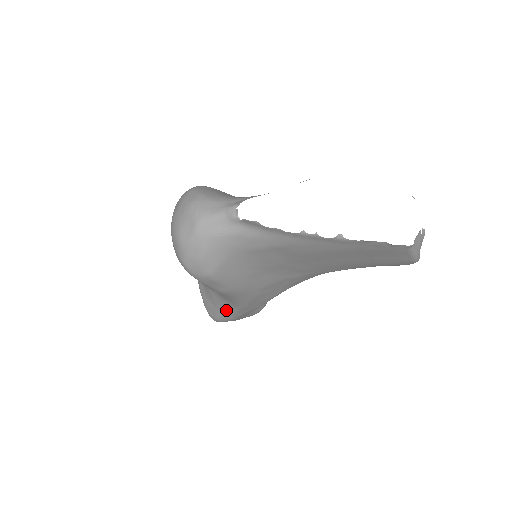
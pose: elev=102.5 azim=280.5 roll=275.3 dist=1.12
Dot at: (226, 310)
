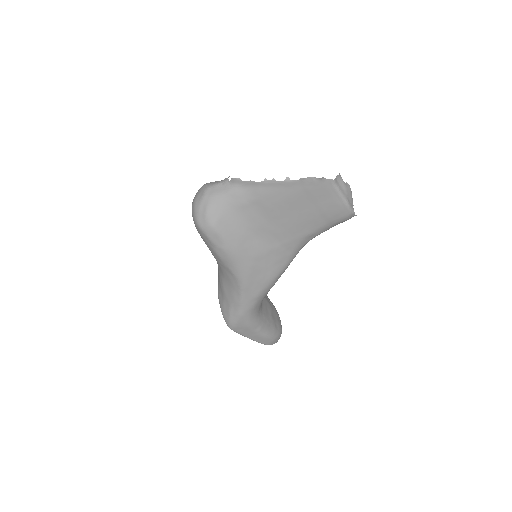
Dot at: (235, 301)
